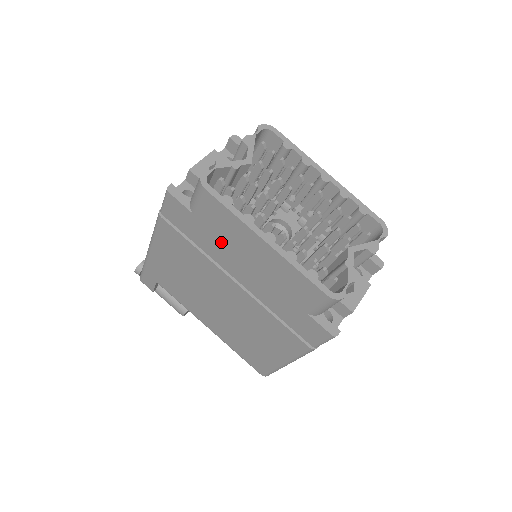
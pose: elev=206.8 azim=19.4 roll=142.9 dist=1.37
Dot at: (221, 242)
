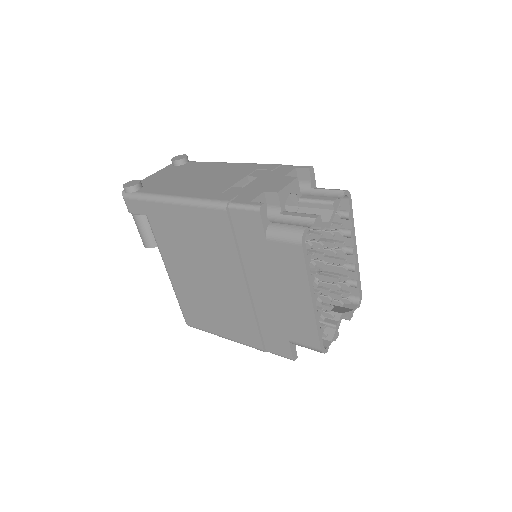
Dot at: (269, 267)
